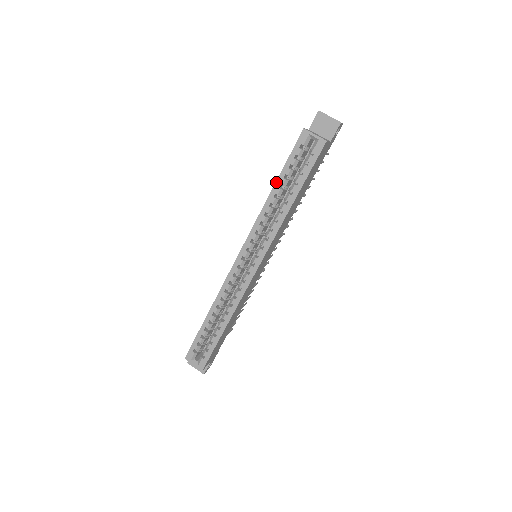
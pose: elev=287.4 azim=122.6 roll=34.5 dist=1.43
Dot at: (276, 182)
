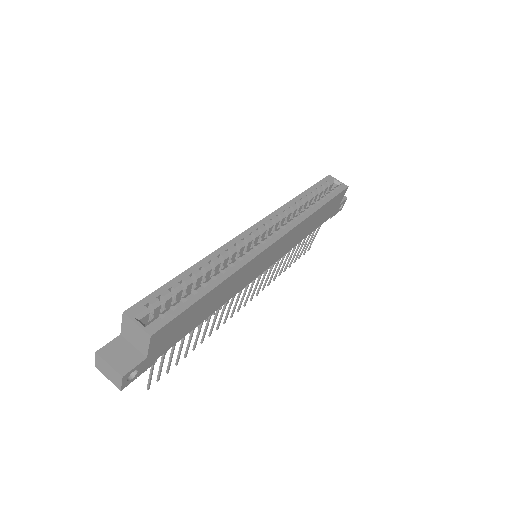
Dot at: (303, 192)
